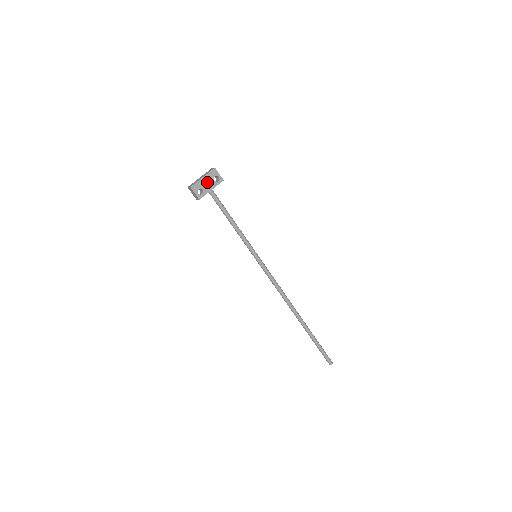
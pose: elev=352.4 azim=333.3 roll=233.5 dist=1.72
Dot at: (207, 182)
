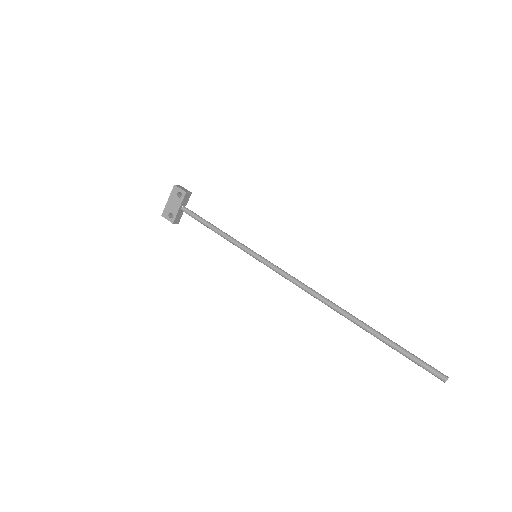
Dot at: (173, 203)
